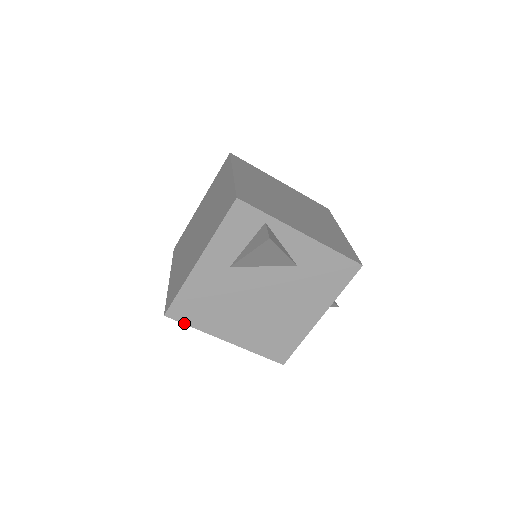
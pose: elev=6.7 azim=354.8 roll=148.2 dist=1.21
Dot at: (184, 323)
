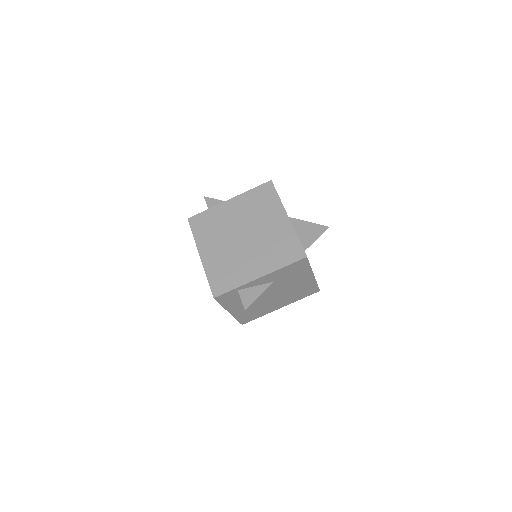
Dot at: occluded
